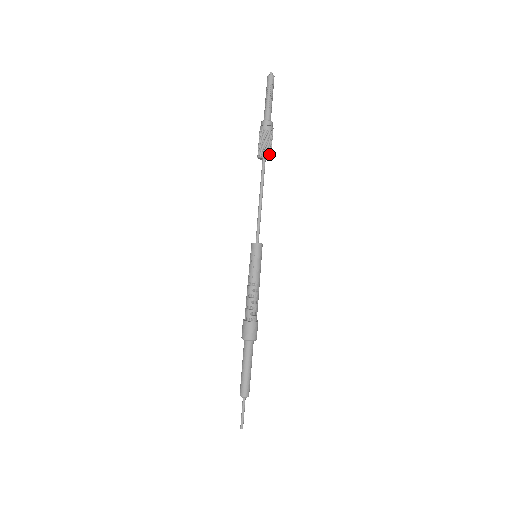
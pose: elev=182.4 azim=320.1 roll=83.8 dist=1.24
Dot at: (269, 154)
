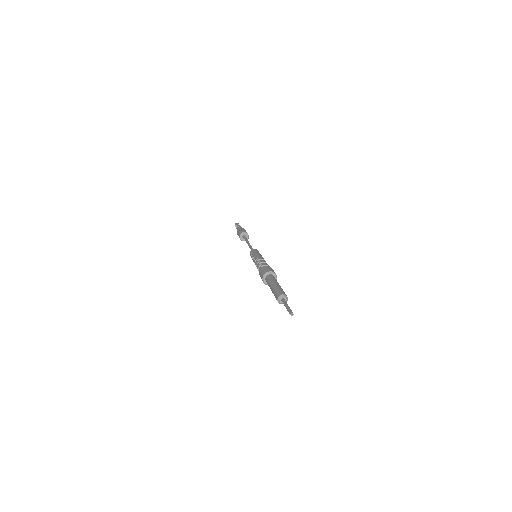
Dot at: (244, 232)
